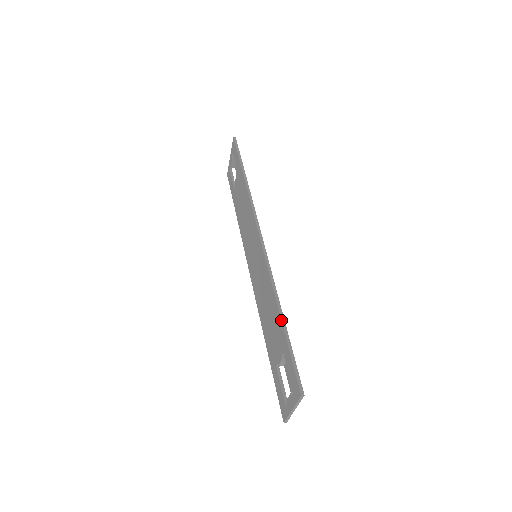
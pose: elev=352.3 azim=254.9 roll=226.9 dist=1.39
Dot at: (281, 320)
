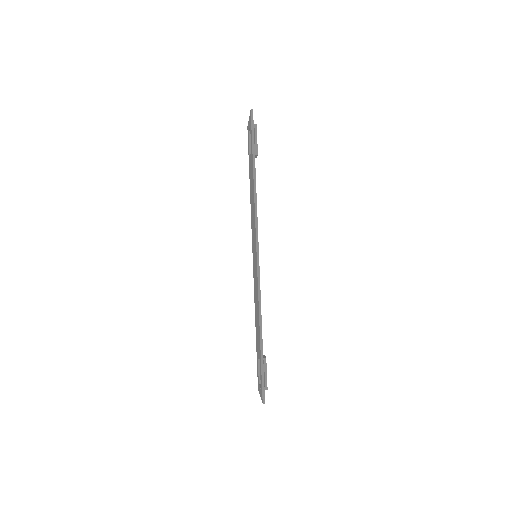
Dot at: (260, 342)
